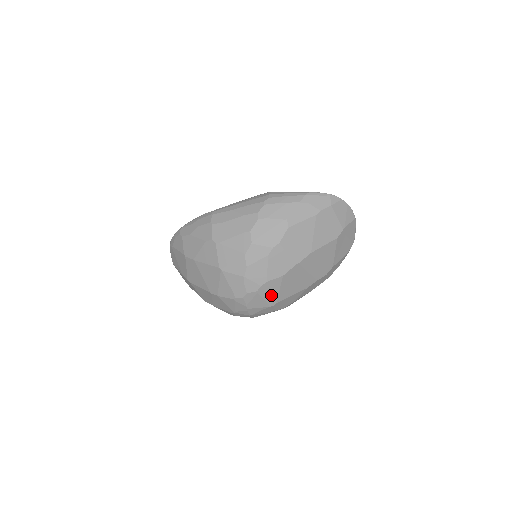
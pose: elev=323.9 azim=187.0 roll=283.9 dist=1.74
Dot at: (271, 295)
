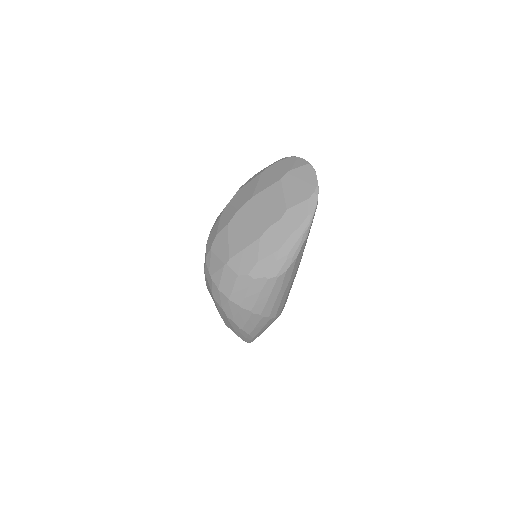
Dot at: (223, 250)
